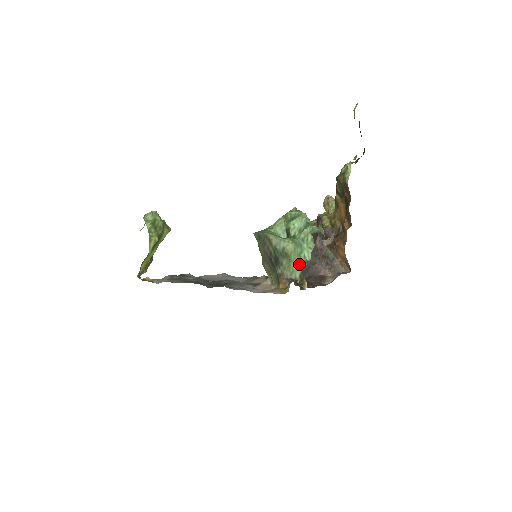
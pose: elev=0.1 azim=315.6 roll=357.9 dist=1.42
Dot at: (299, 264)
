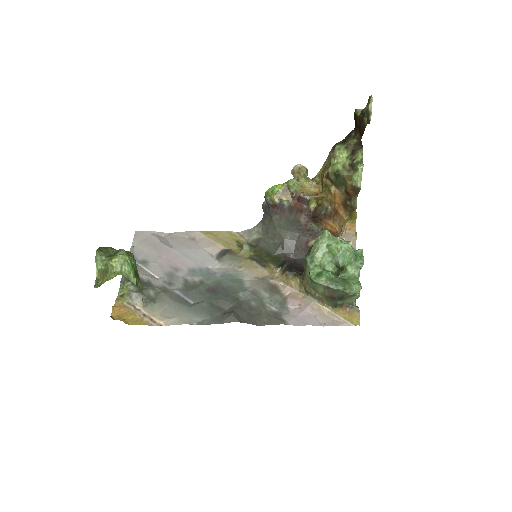
Dot at: occluded
